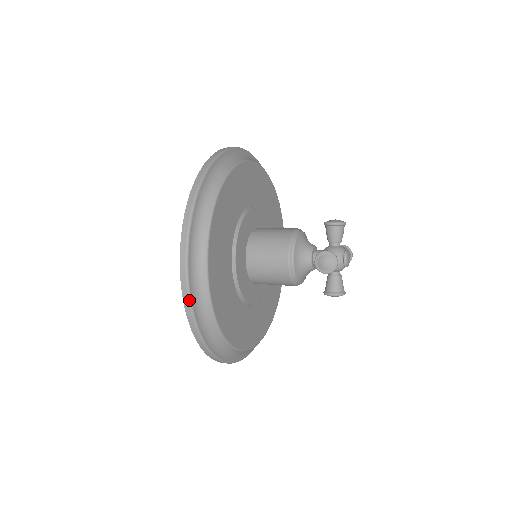
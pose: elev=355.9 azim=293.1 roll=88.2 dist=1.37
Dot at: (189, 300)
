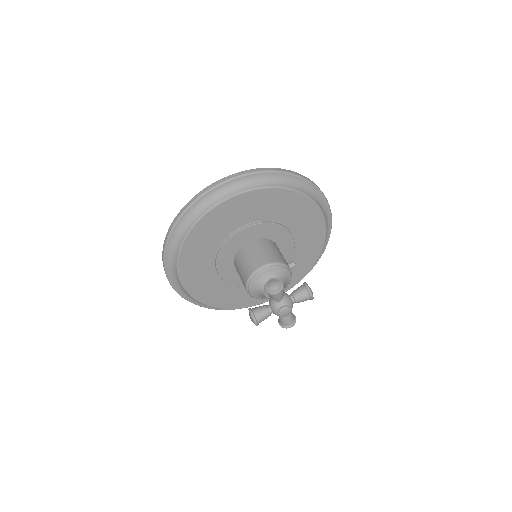
Dot at: (182, 297)
